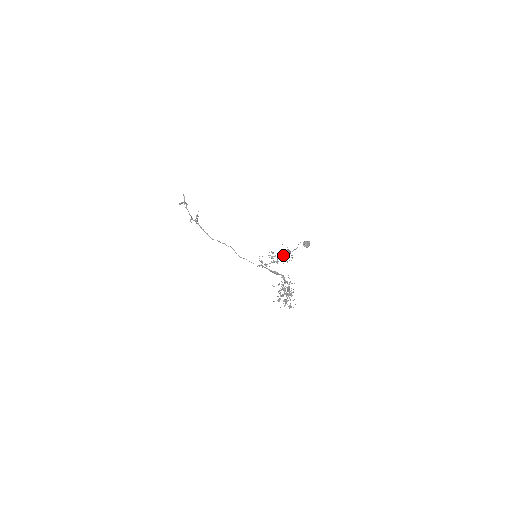
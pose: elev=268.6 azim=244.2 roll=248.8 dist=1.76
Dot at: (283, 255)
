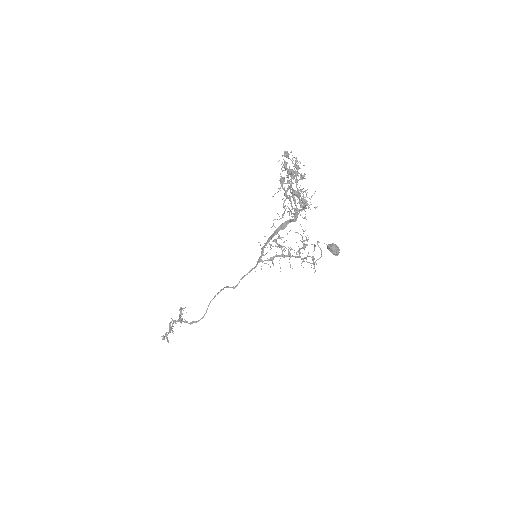
Dot at: occluded
